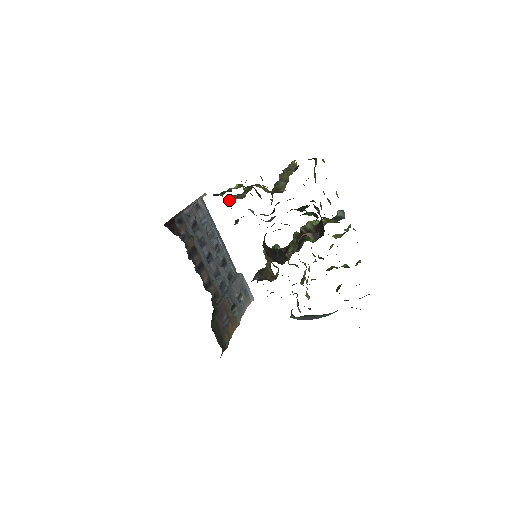
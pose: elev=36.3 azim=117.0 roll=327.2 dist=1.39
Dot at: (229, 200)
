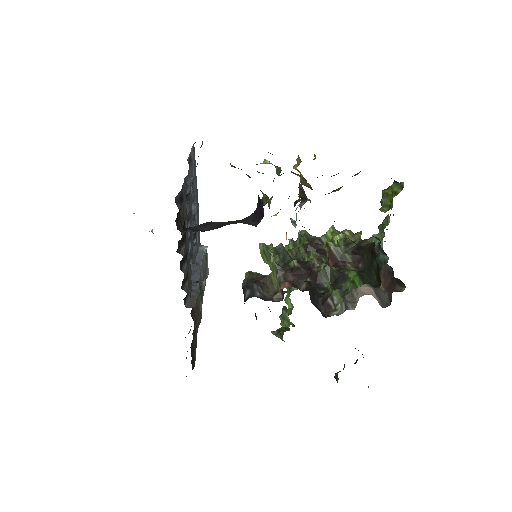
Dot at: (270, 199)
